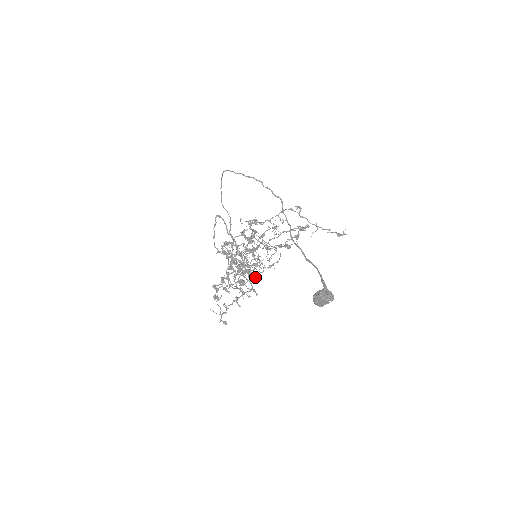
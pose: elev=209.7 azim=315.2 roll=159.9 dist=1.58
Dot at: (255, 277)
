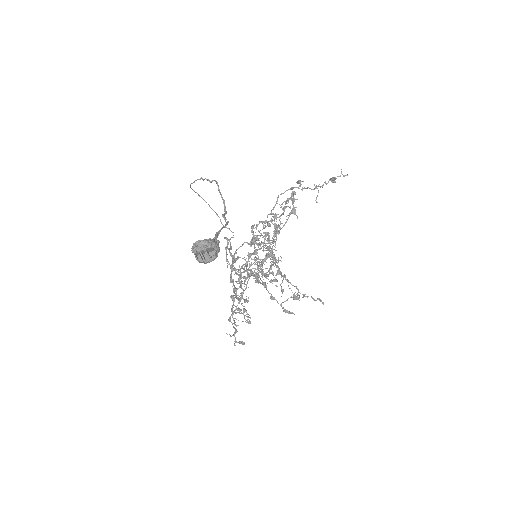
Dot at: occluded
